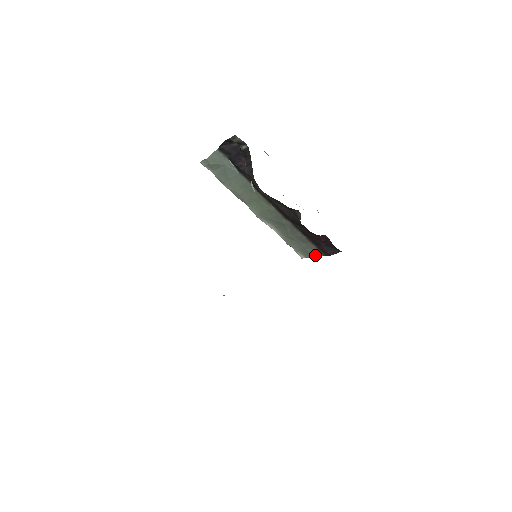
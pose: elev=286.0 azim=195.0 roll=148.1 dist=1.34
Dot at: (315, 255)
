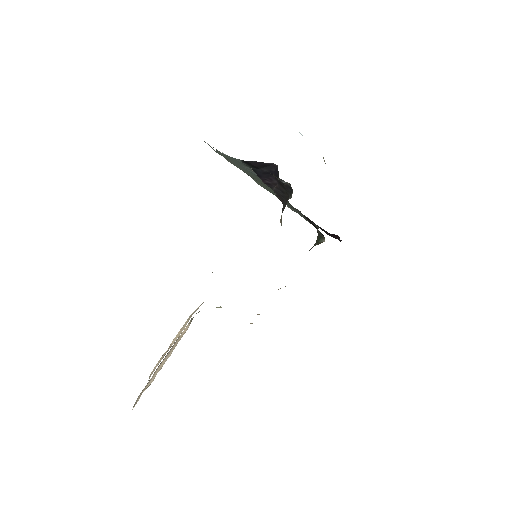
Dot at: occluded
